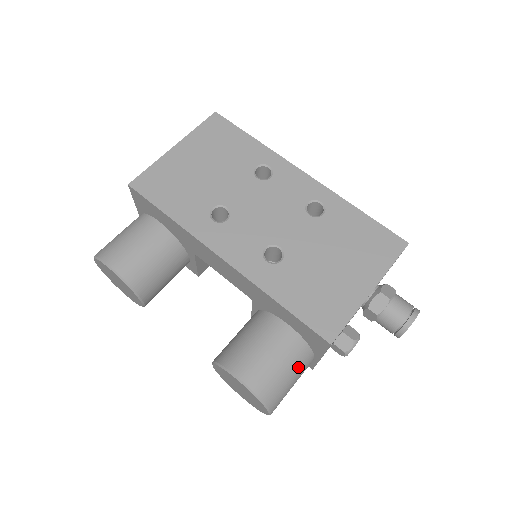
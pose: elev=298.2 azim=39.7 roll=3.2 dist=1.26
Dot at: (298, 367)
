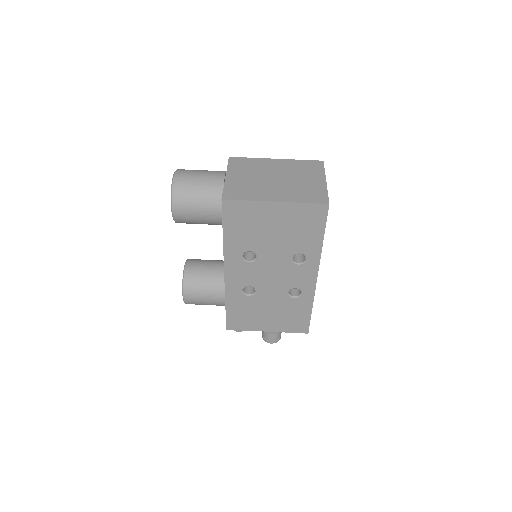
Dot at: occluded
